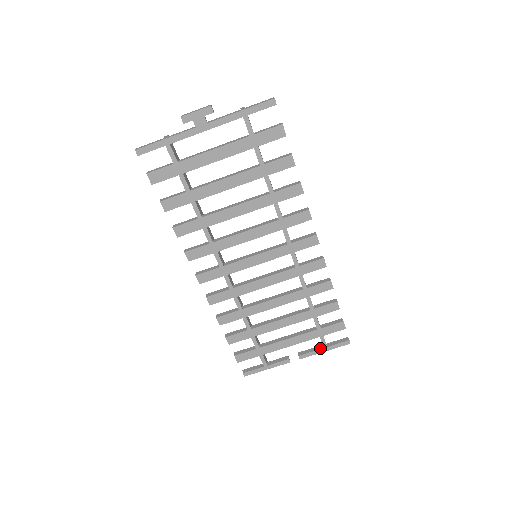
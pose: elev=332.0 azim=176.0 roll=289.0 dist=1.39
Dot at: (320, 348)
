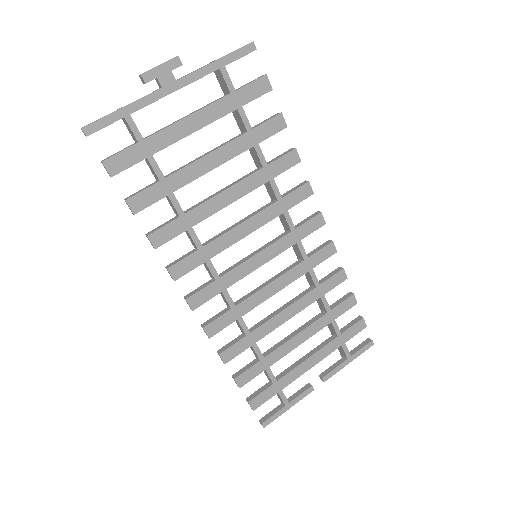
Dot at: (343, 360)
